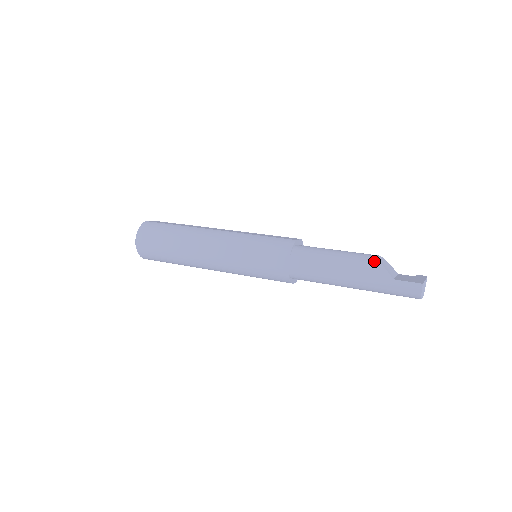
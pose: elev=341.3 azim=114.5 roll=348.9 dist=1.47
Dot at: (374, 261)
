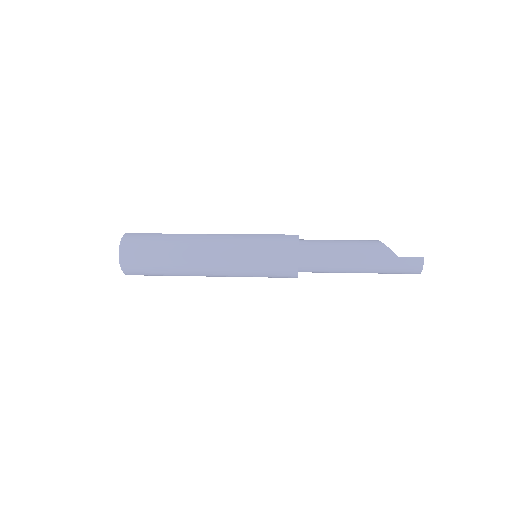
Dot at: (378, 244)
